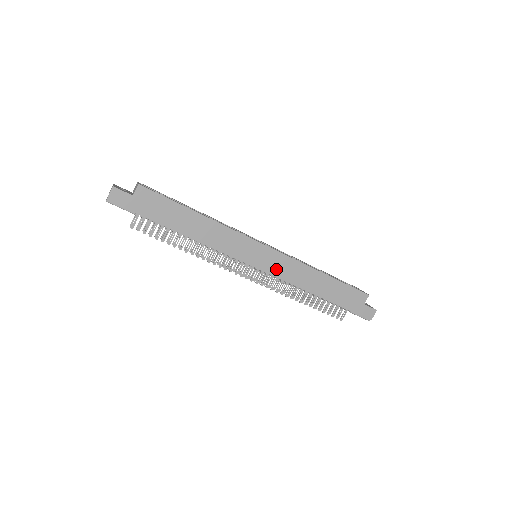
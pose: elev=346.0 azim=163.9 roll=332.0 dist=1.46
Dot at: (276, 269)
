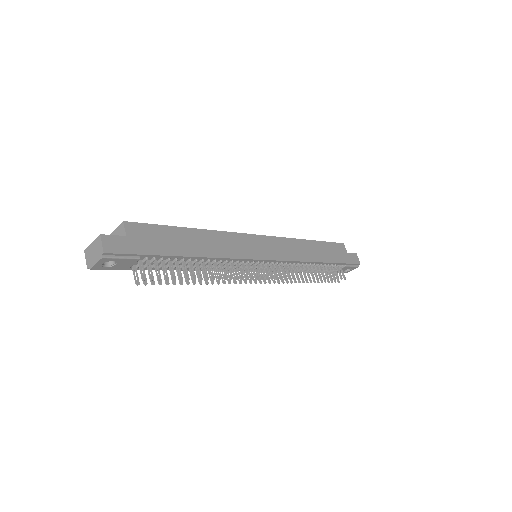
Dot at: (281, 253)
